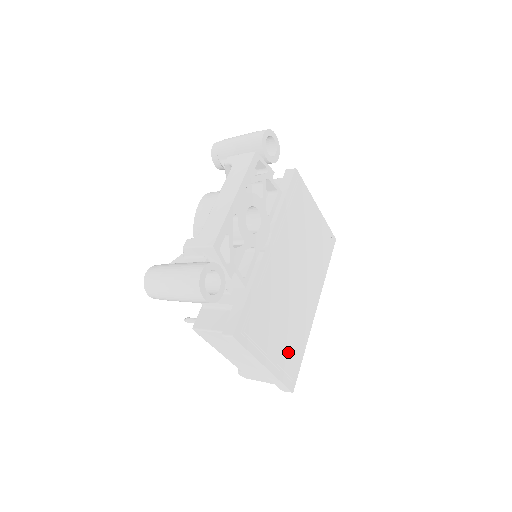
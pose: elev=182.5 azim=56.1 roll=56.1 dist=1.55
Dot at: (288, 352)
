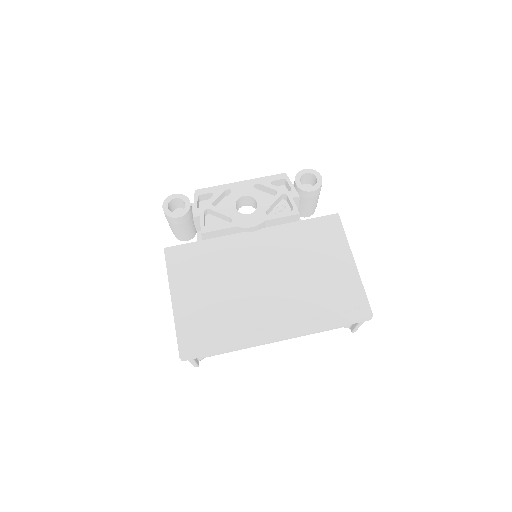
Dot at: (203, 318)
